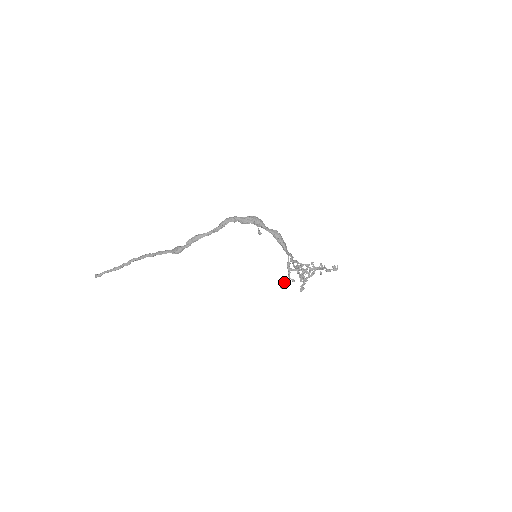
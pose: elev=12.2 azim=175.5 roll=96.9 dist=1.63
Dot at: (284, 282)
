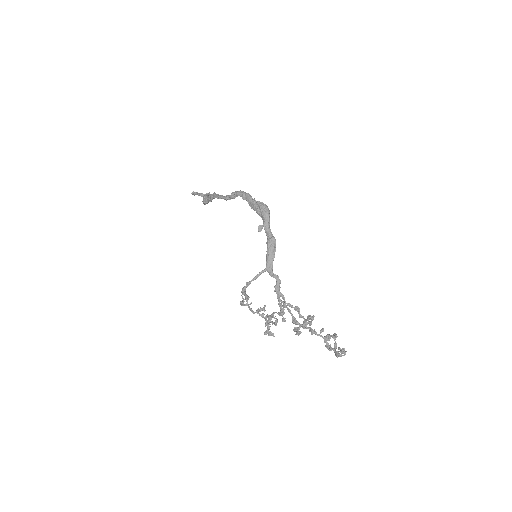
Dot at: (240, 303)
